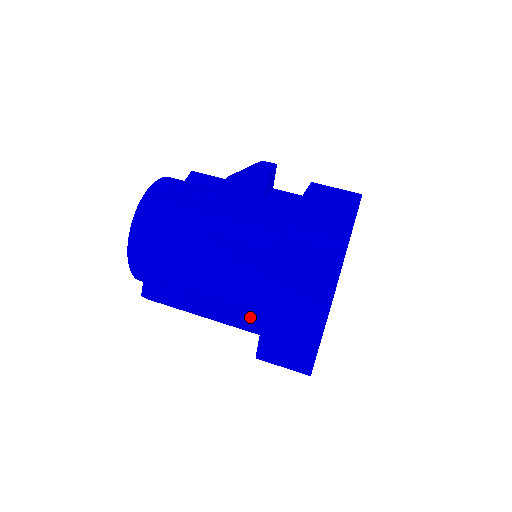
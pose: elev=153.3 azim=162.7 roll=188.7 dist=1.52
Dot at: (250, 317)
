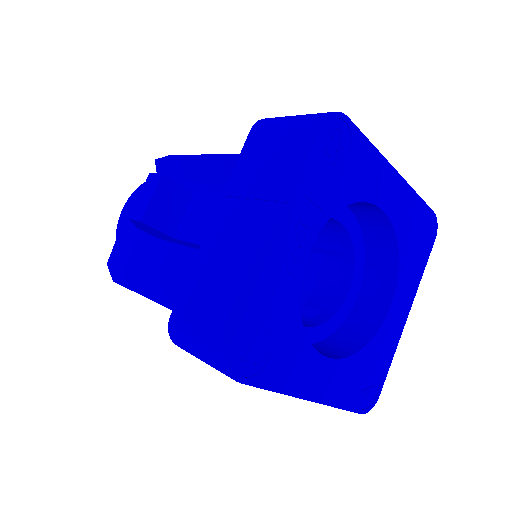
Dot at: occluded
